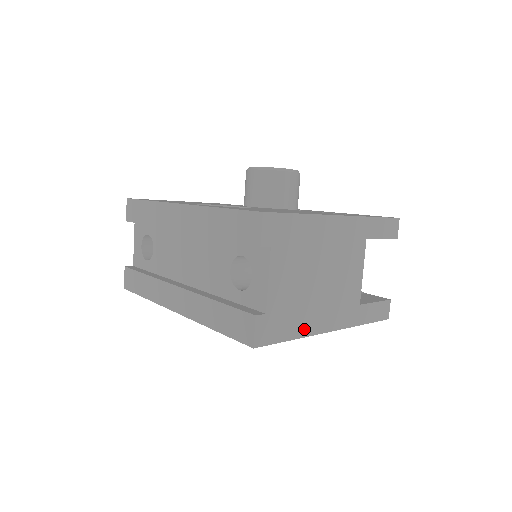
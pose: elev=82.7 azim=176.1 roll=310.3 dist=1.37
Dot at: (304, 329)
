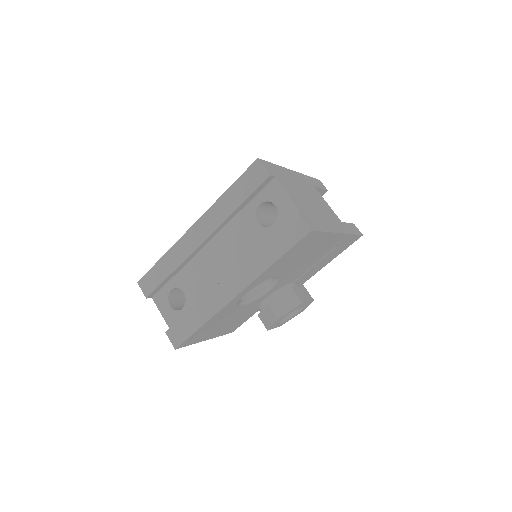
Dot at: (327, 227)
